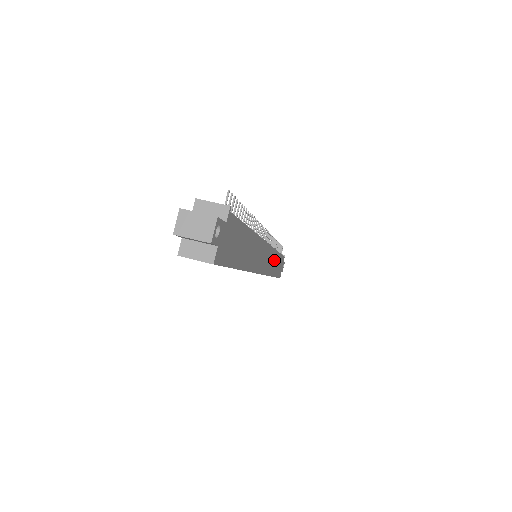
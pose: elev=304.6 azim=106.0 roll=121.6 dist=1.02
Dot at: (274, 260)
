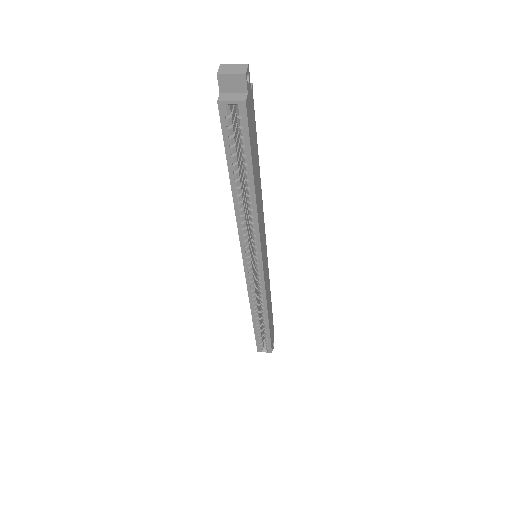
Dot at: (269, 294)
